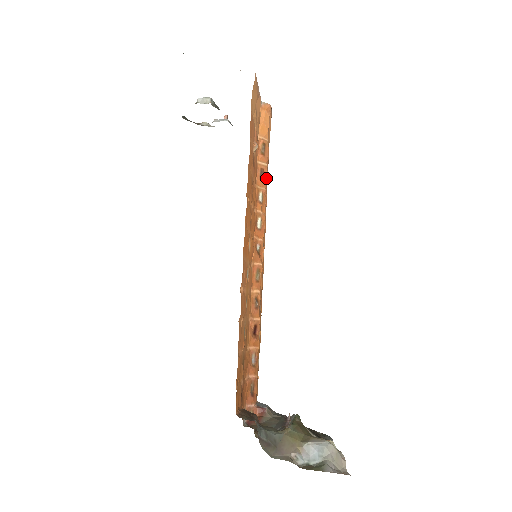
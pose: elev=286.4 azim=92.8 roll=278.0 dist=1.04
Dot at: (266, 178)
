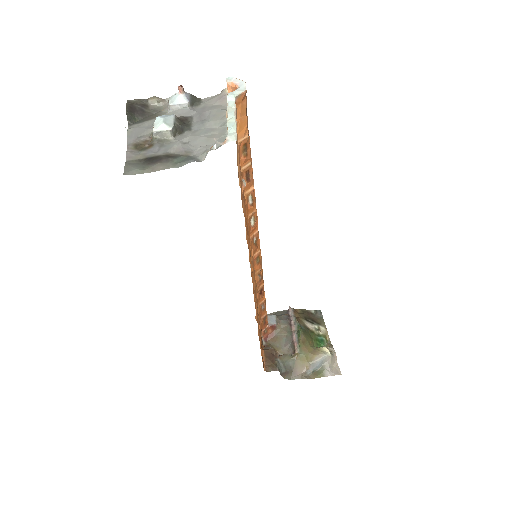
Dot at: (252, 175)
